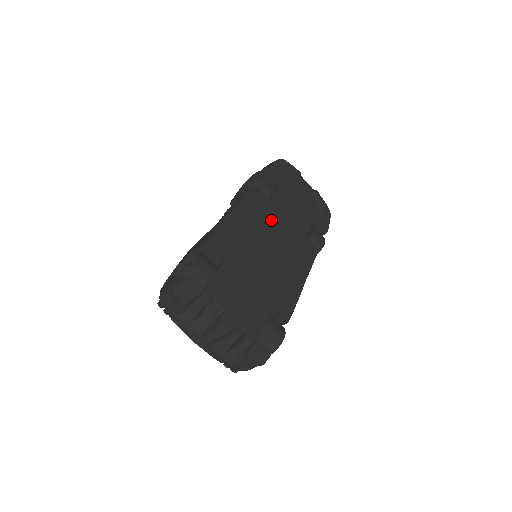
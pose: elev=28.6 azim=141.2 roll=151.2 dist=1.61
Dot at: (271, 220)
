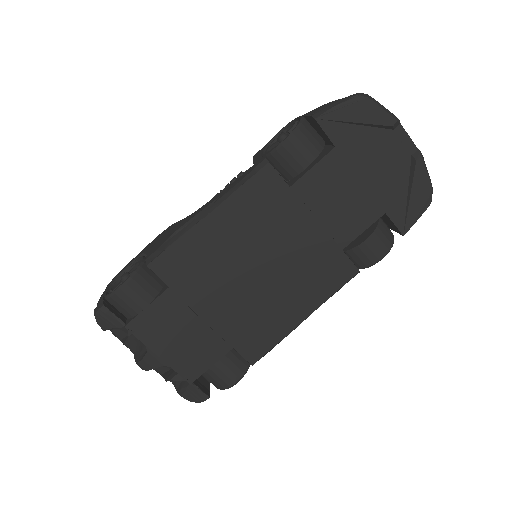
Dot at: (278, 223)
